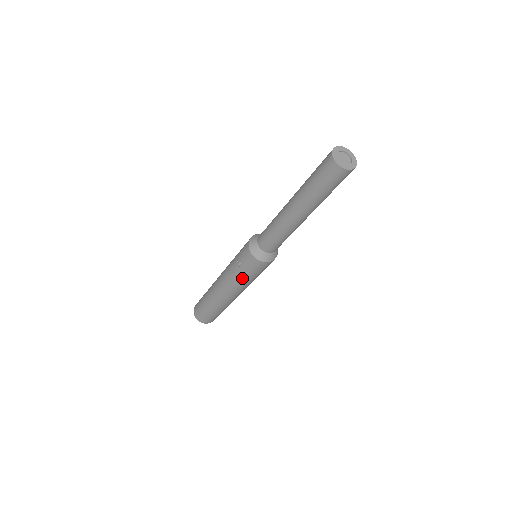
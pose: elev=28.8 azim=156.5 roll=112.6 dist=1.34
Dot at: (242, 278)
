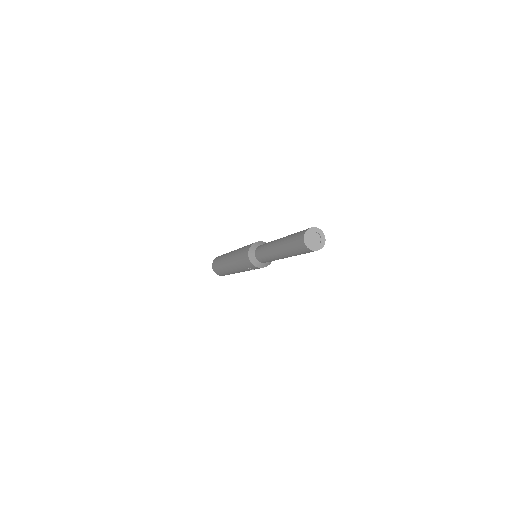
Dot at: occluded
